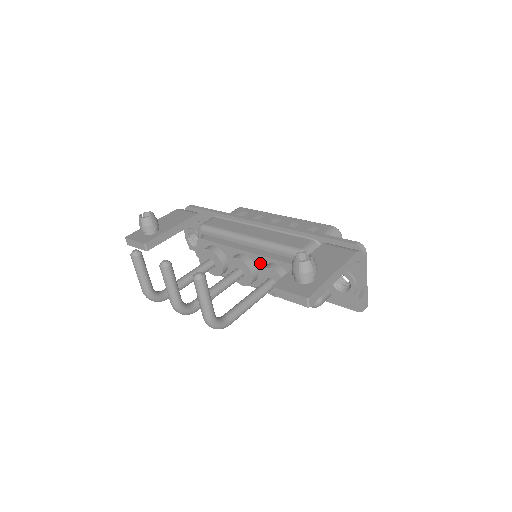
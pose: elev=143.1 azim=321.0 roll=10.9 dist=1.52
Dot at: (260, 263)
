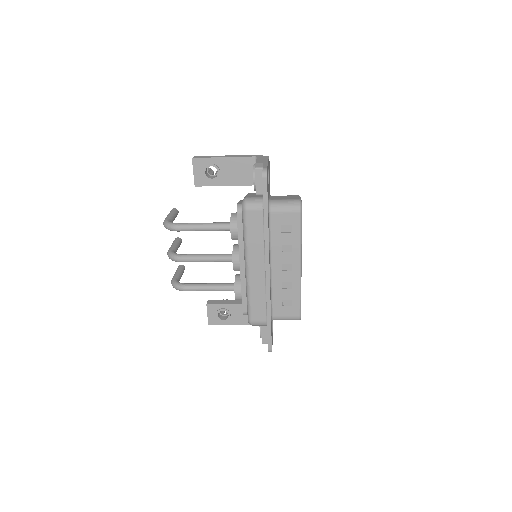
Dot at: occluded
